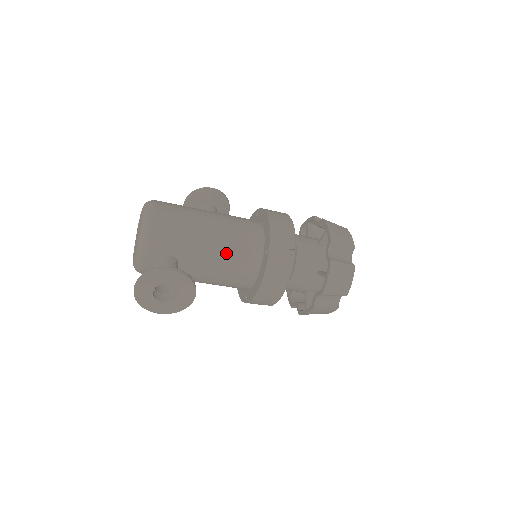
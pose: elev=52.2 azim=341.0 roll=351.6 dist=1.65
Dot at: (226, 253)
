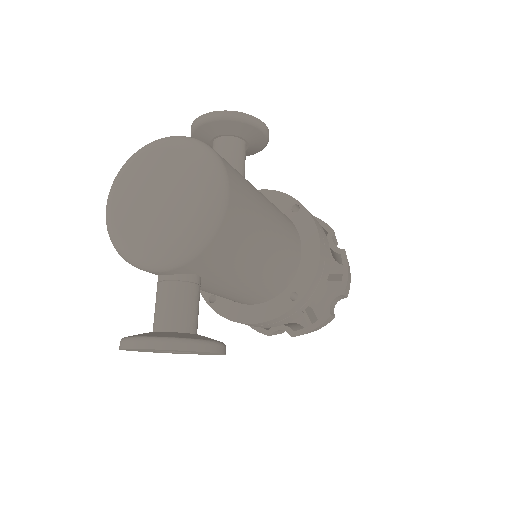
Dot at: (256, 284)
